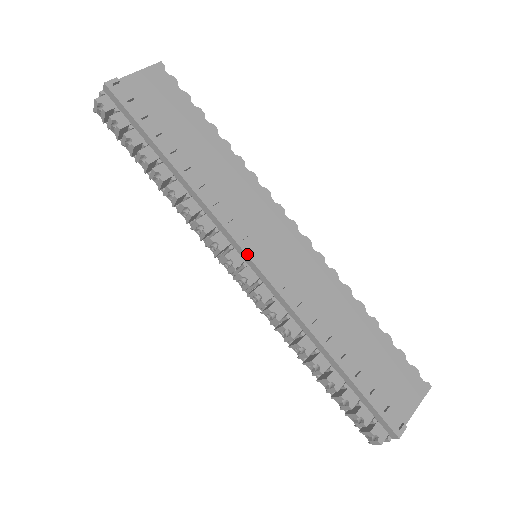
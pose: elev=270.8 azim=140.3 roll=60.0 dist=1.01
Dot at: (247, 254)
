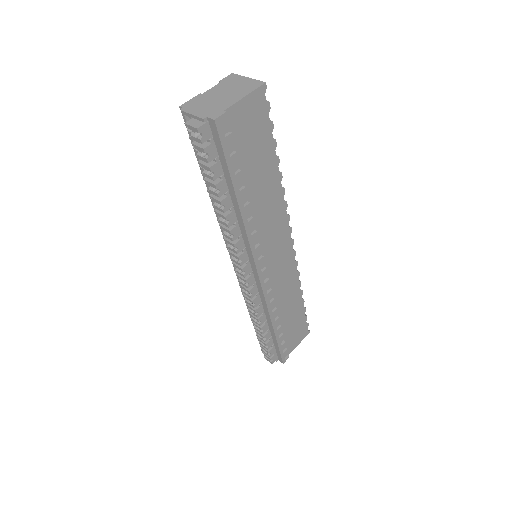
Dot at: (258, 273)
